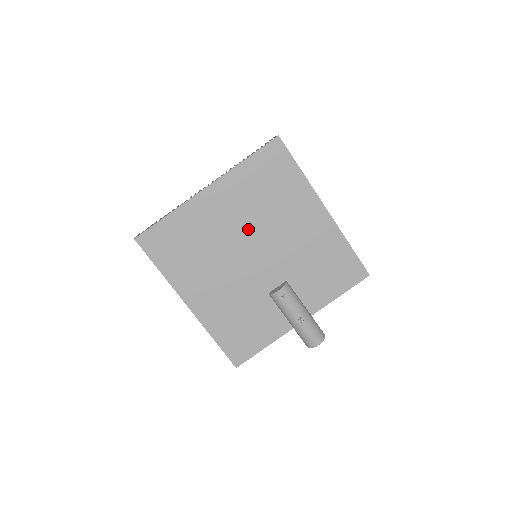
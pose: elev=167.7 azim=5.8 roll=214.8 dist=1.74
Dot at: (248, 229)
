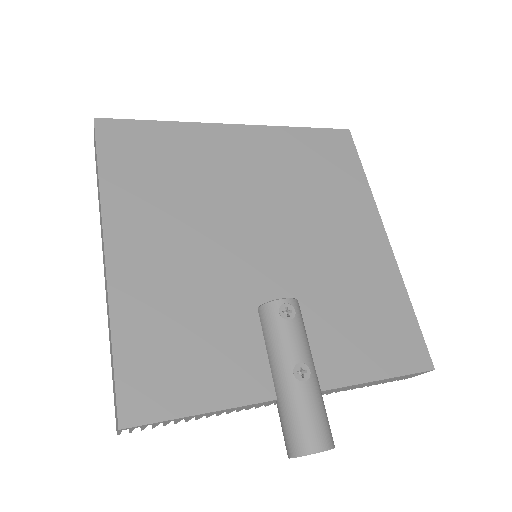
Dot at: (268, 199)
